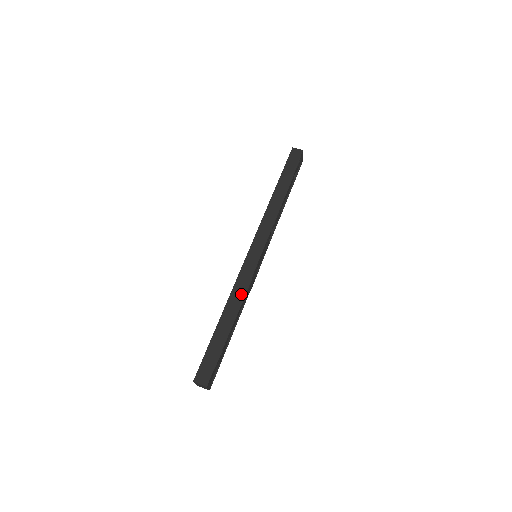
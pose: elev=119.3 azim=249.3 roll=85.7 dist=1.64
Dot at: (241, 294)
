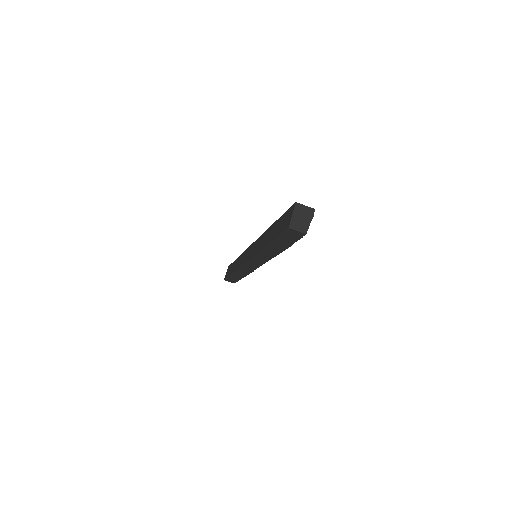
Dot at: (246, 273)
